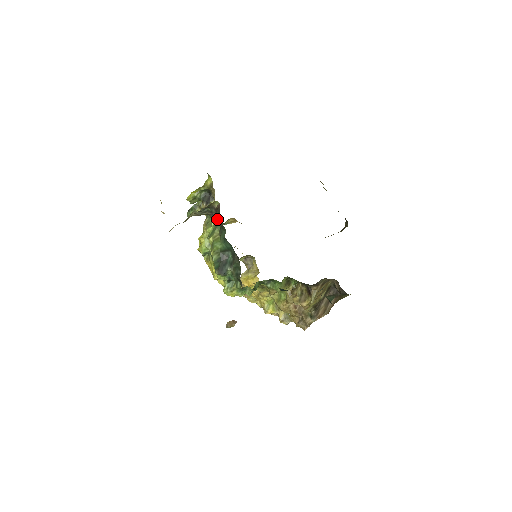
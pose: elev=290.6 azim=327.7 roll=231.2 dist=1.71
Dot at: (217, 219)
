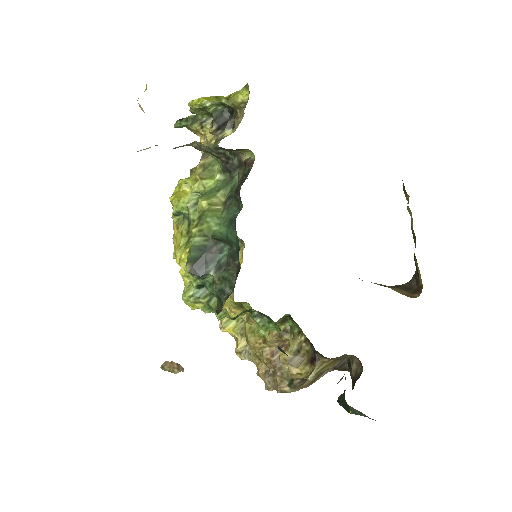
Dot at: (231, 174)
